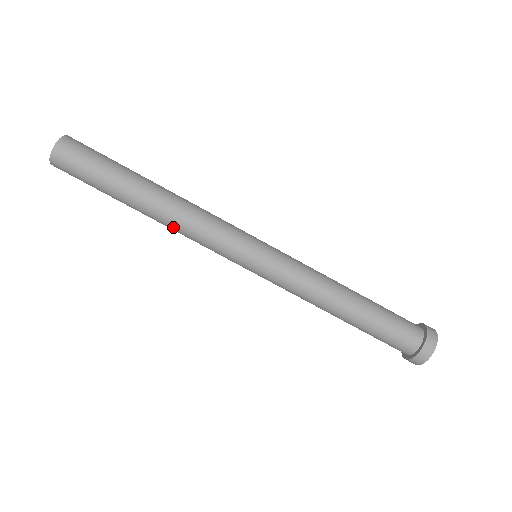
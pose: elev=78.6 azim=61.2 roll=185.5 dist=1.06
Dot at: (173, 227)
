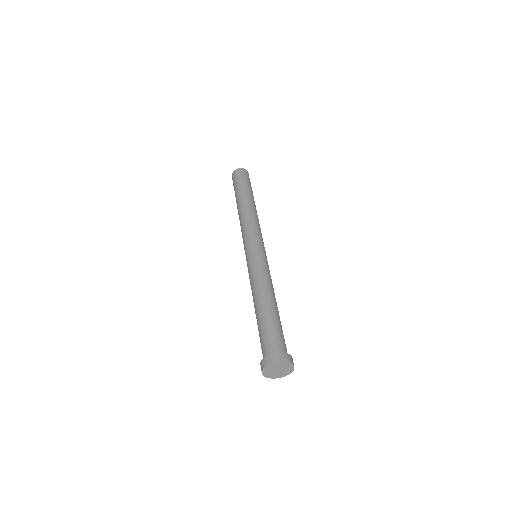
Dot at: (245, 214)
